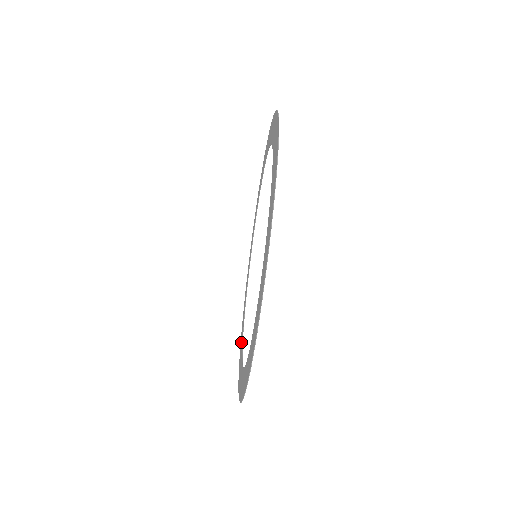
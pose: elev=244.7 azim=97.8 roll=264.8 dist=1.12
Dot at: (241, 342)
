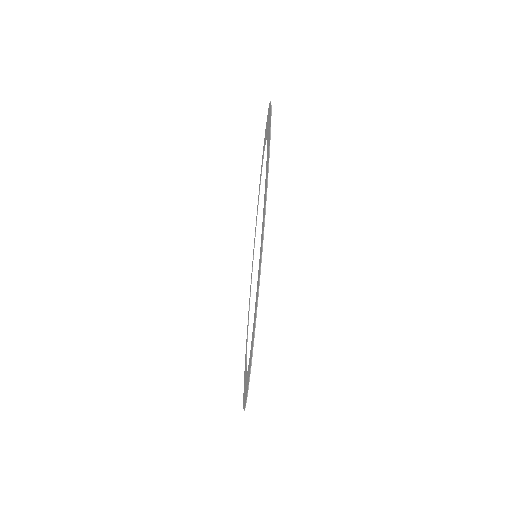
Dot at: occluded
